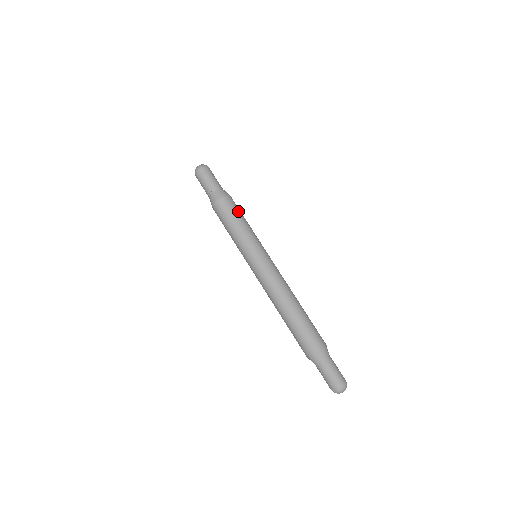
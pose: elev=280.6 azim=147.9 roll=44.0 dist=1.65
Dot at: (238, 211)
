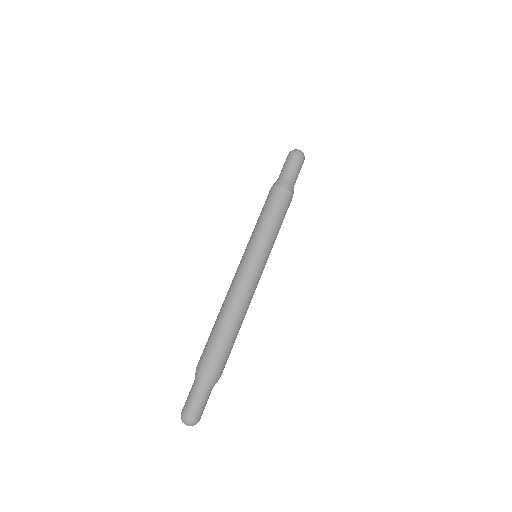
Dot at: occluded
